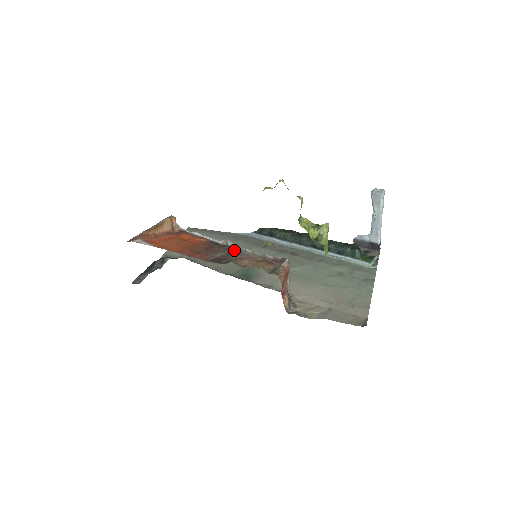
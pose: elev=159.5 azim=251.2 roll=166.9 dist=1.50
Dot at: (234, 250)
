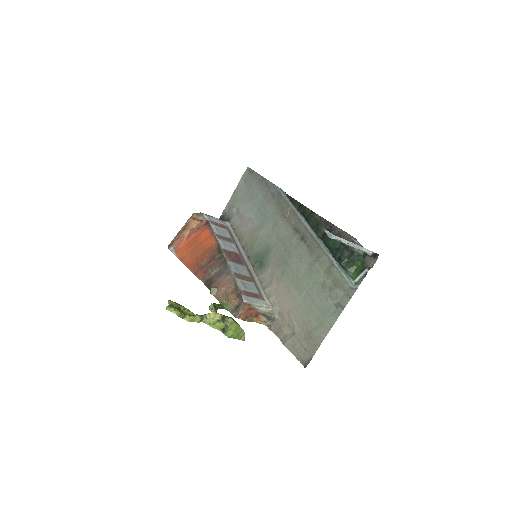
Dot at: (225, 266)
